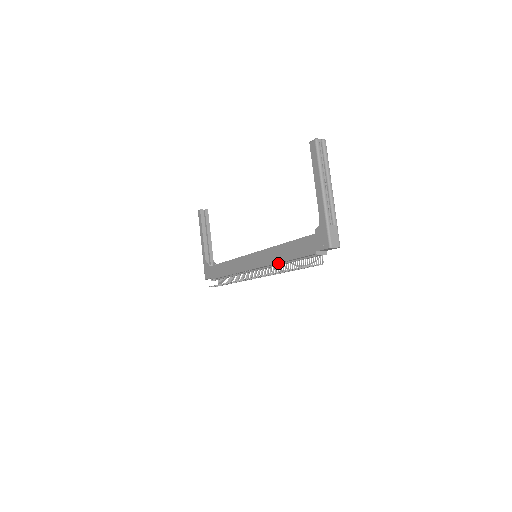
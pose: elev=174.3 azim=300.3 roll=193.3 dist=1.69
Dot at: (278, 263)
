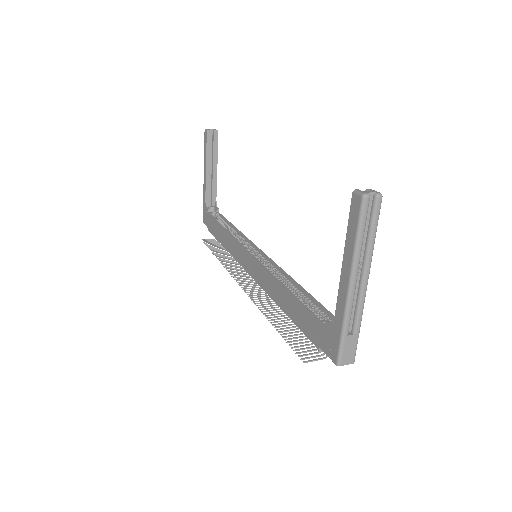
Dot at: occluded
